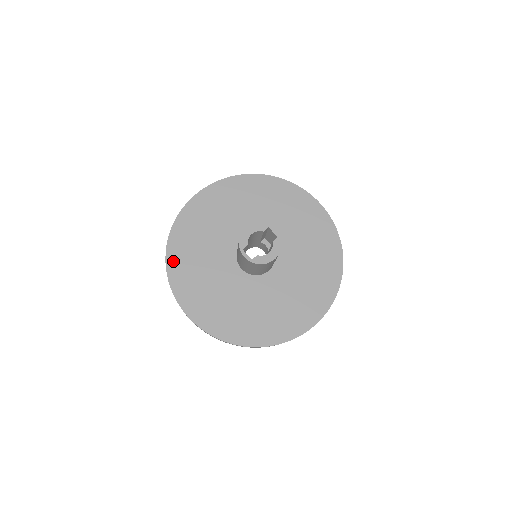
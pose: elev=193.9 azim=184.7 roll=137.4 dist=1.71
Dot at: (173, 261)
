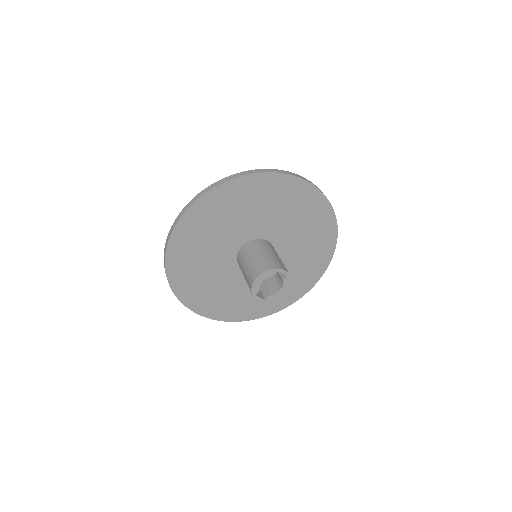
Dot at: (176, 282)
